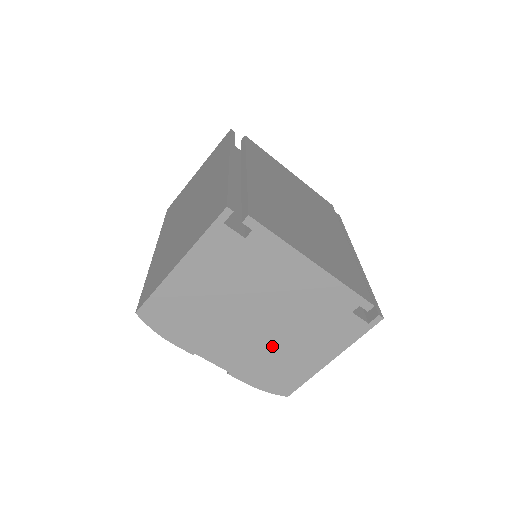
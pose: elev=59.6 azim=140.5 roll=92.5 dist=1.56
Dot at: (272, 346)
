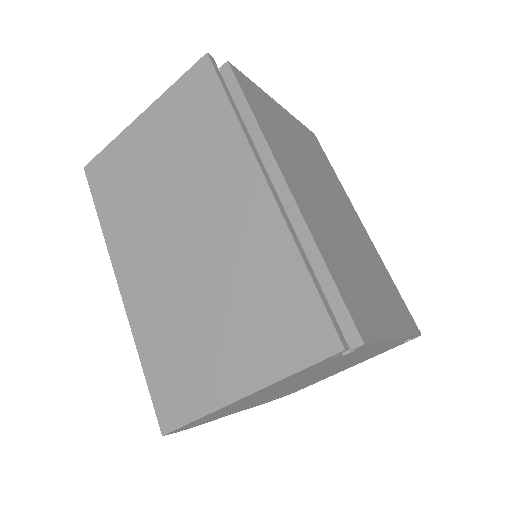
Dot at: (304, 384)
